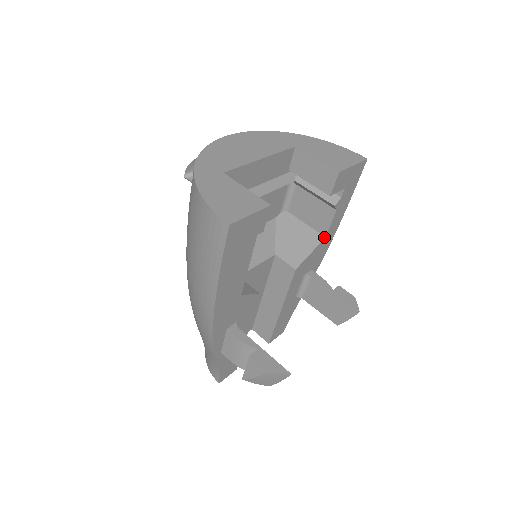
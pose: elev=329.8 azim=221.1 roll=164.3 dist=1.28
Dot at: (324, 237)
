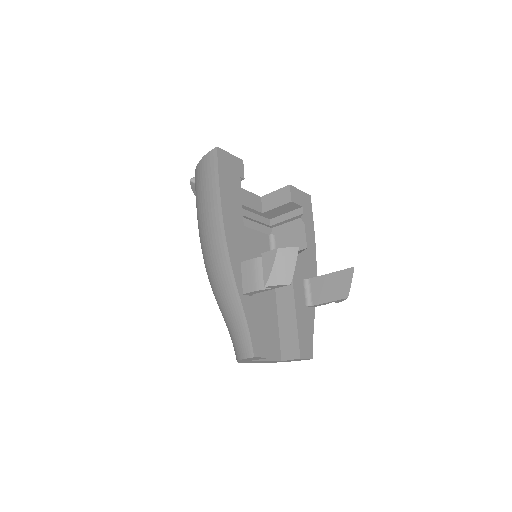
Dot at: (306, 249)
